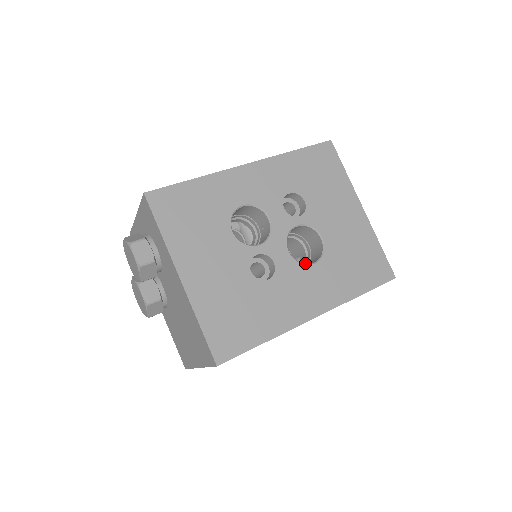
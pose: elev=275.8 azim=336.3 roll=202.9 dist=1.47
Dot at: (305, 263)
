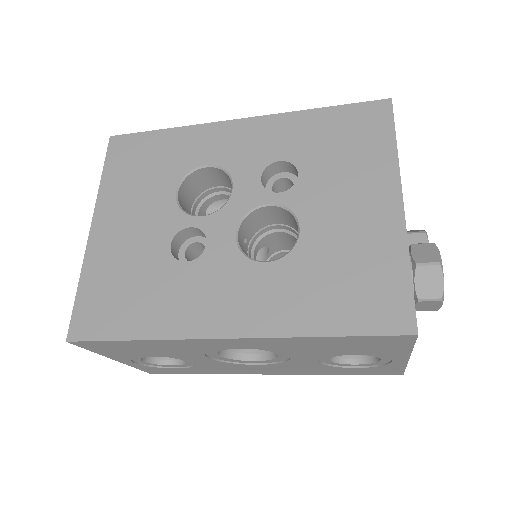
Dot at: occluded
